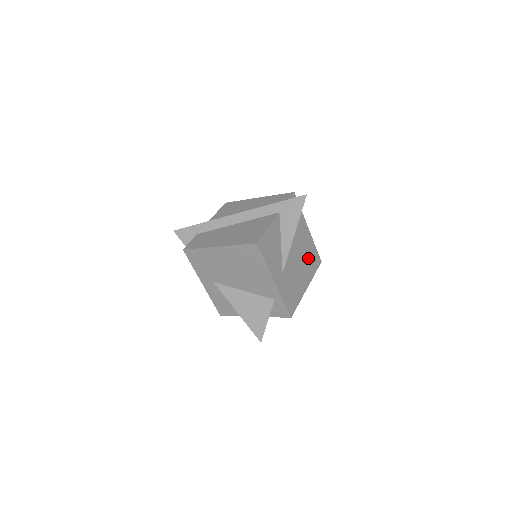
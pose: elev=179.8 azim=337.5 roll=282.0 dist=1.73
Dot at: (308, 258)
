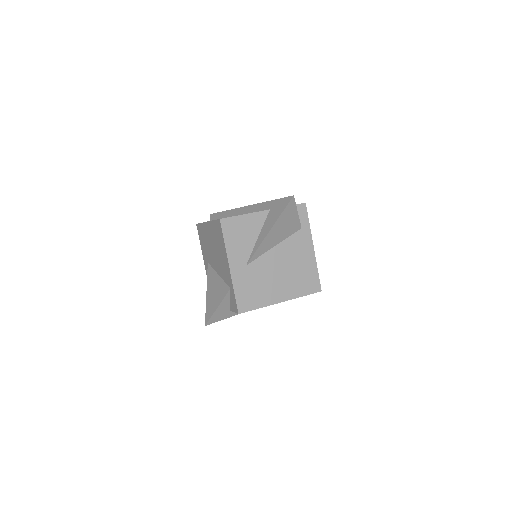
Dot at: (298, 275)
